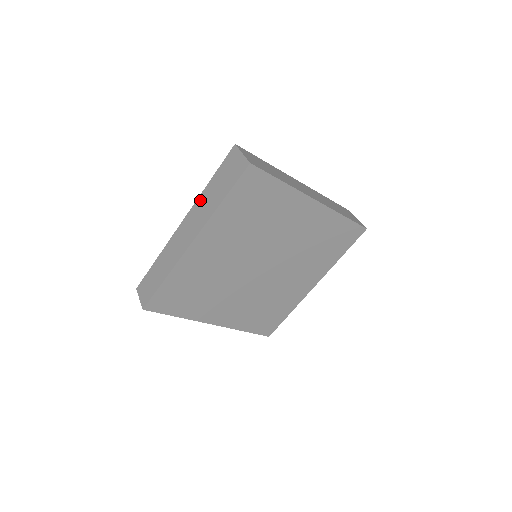
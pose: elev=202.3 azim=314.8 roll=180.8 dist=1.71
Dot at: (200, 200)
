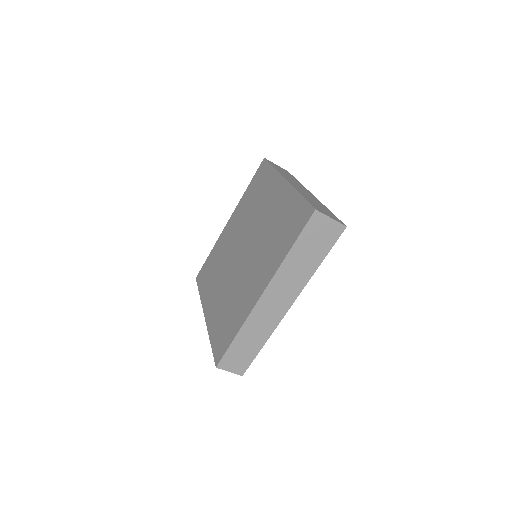
Dot at: (284, 270)
